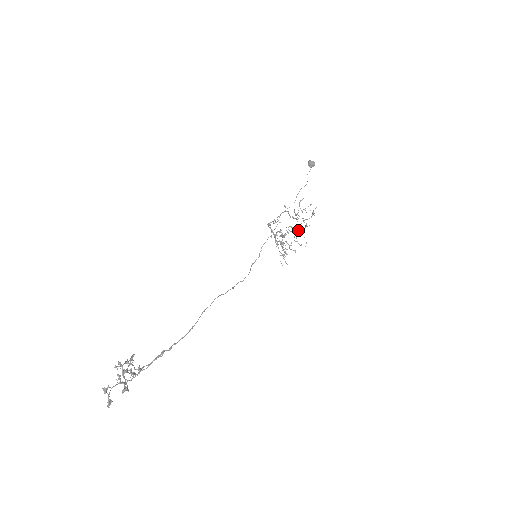
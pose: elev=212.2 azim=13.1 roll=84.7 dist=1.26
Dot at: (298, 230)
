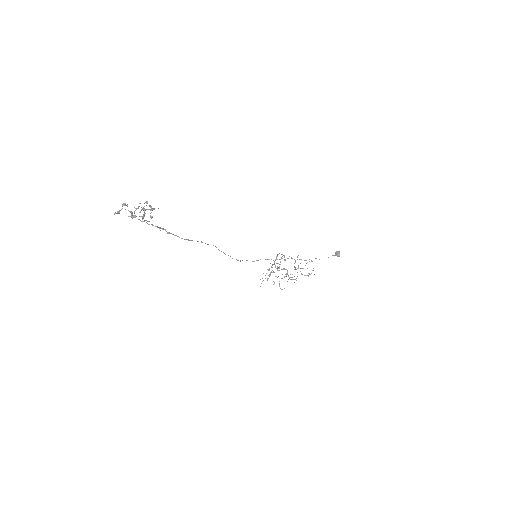
Dot at: (289, 277)
